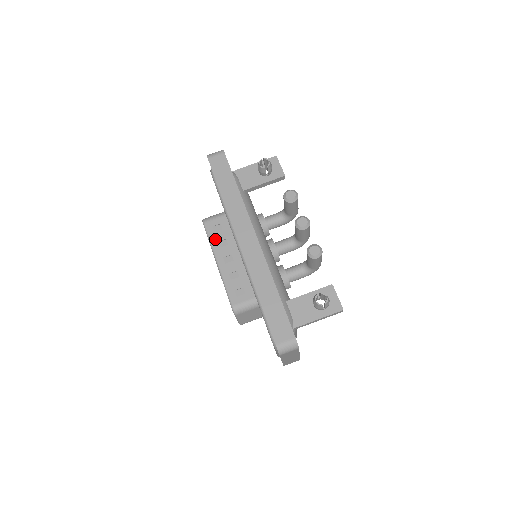
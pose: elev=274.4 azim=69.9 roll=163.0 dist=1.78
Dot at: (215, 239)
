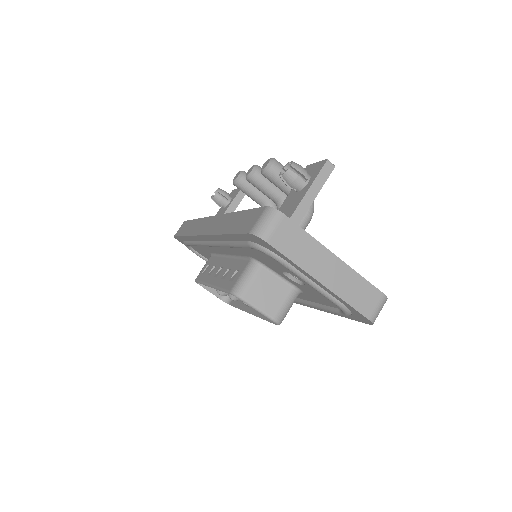
Dot at: (205, 276)
